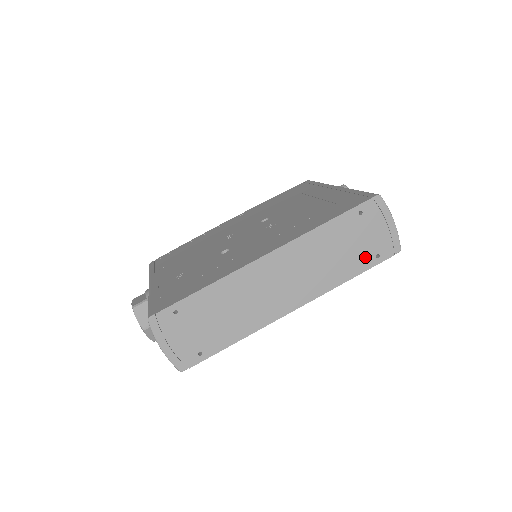
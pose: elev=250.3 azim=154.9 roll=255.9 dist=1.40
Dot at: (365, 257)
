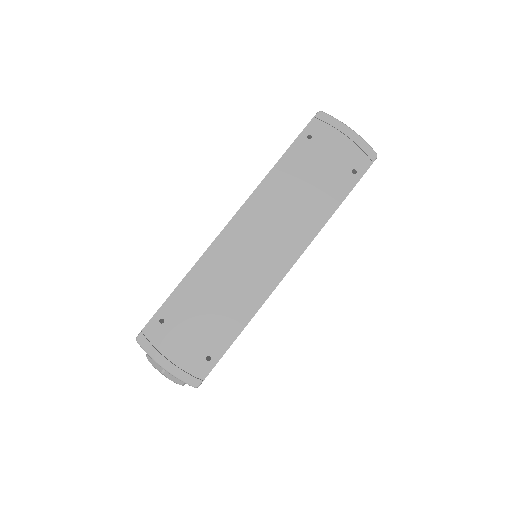
Dot at: (340, 179)
